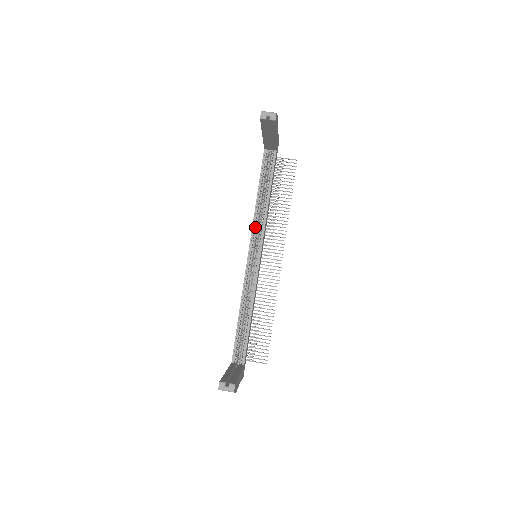
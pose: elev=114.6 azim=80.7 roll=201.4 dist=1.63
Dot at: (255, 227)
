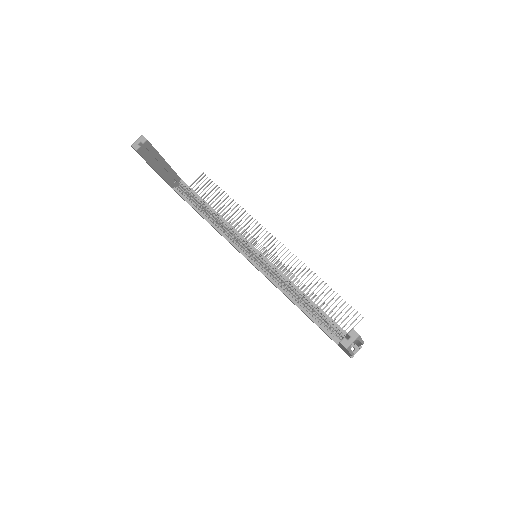
Dot at: occluded
